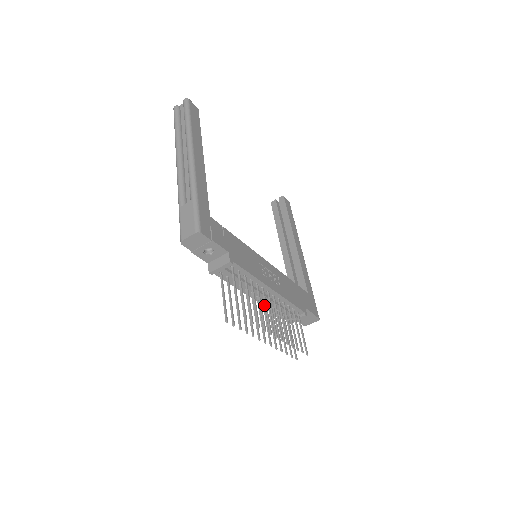
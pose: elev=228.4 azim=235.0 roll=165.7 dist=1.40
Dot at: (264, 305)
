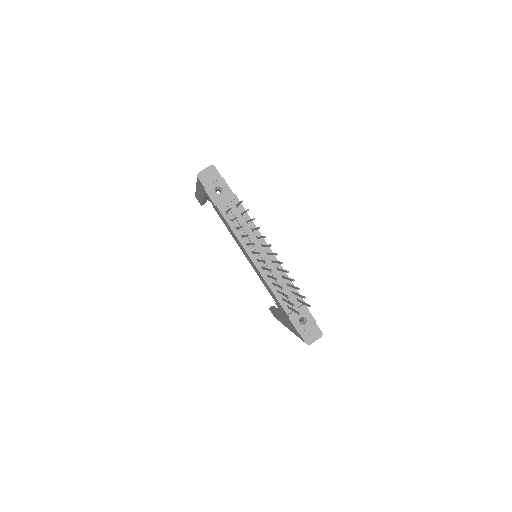
Dot at: occluded
